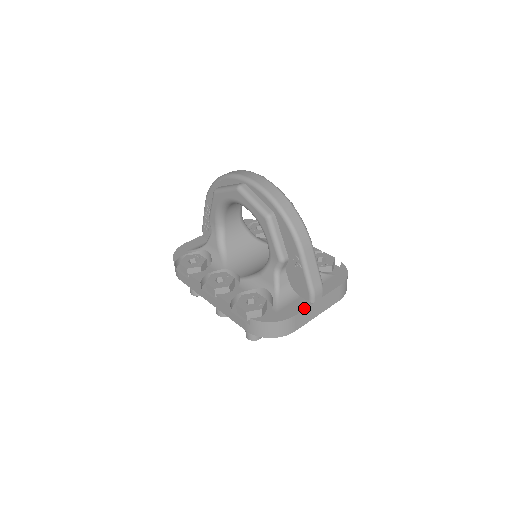
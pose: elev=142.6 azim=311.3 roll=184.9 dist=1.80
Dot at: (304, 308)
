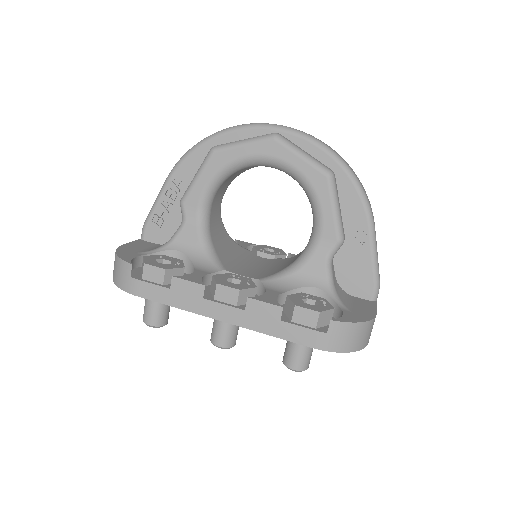
Dot at: (375, 306)
